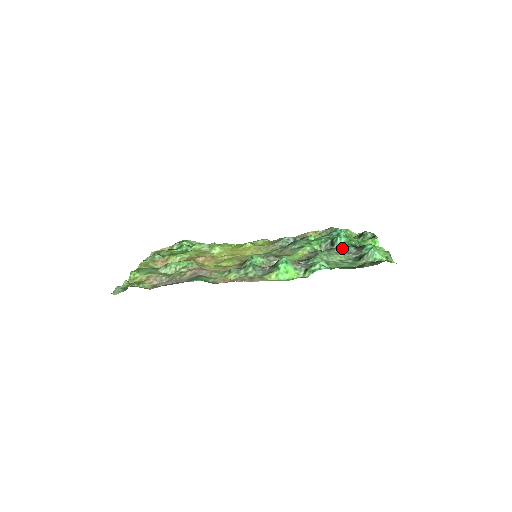
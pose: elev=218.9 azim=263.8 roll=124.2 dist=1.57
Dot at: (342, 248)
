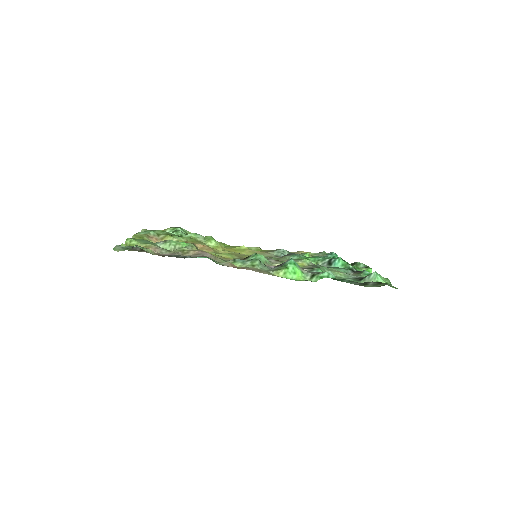
Dot at: (340, 268)
